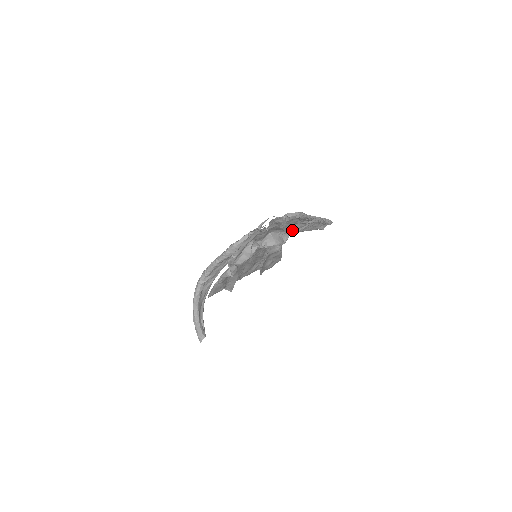
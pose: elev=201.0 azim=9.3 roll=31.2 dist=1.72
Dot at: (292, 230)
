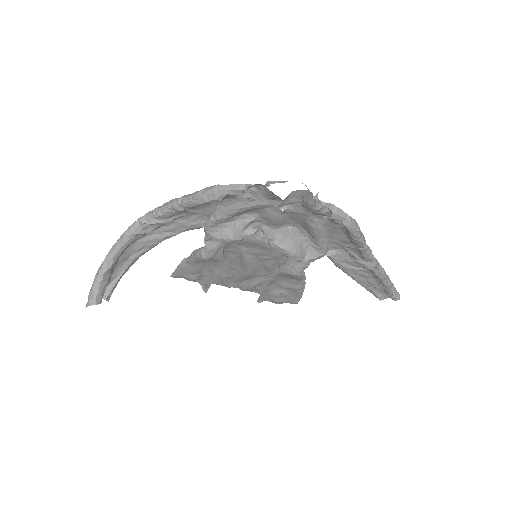
Dot at: (329, 253)
